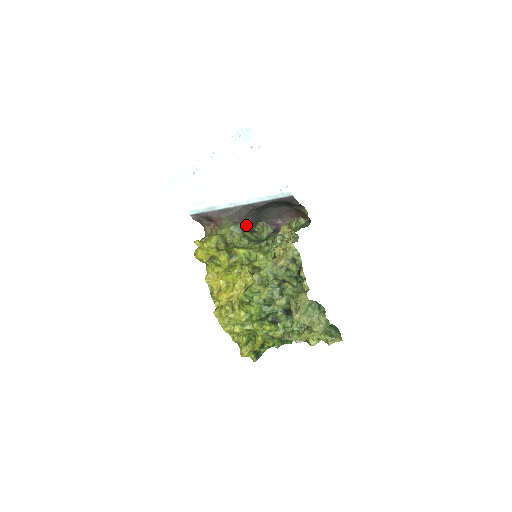
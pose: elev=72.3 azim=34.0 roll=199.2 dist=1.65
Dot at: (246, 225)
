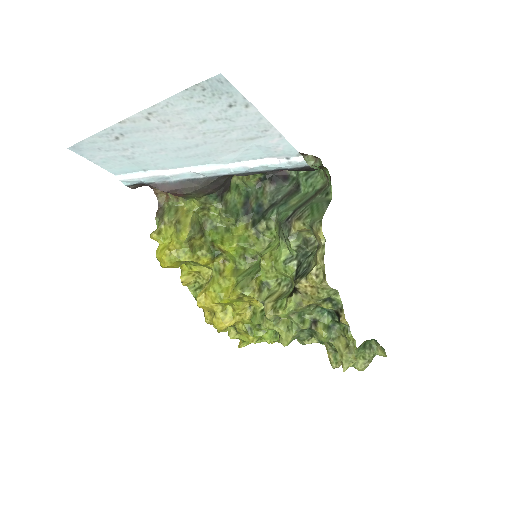
Dot at: (224, 188)
